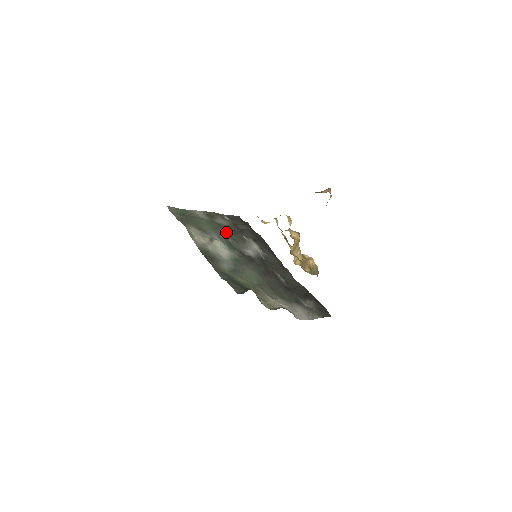
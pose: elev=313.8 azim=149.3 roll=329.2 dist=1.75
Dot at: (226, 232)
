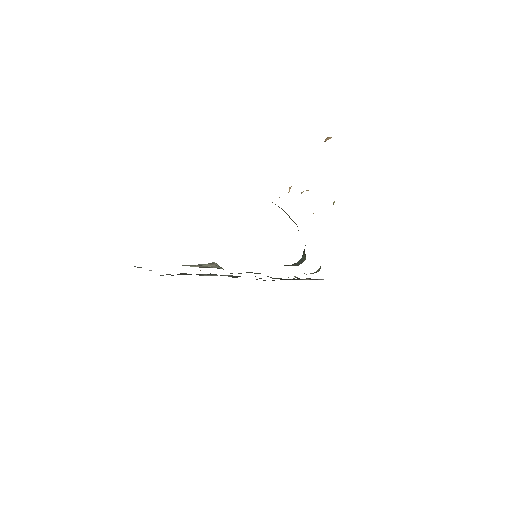
Dot at: occluded
